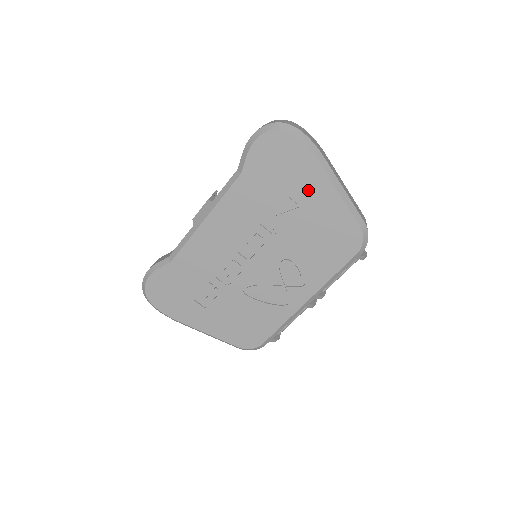
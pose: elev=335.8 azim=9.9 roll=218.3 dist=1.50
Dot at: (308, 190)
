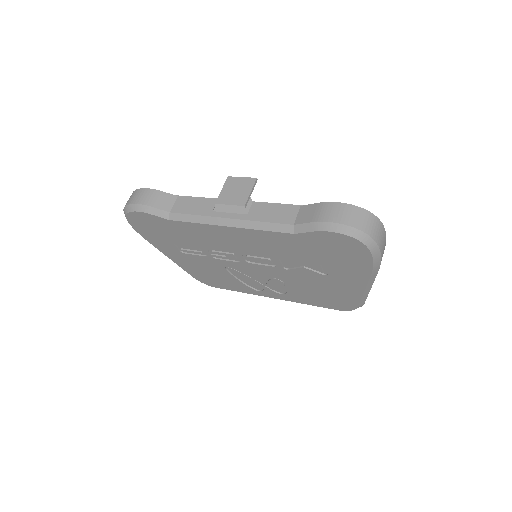
Dot at: (342, 275)
